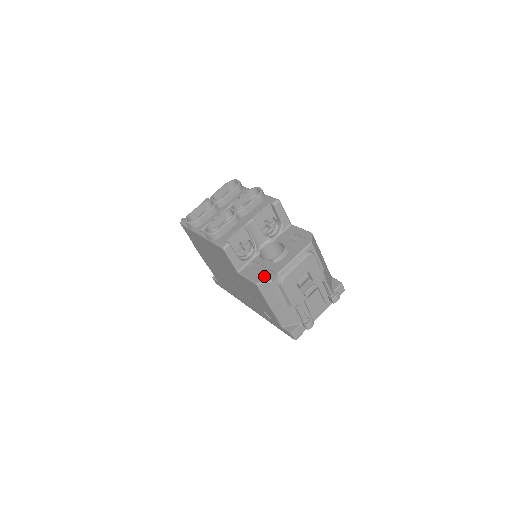
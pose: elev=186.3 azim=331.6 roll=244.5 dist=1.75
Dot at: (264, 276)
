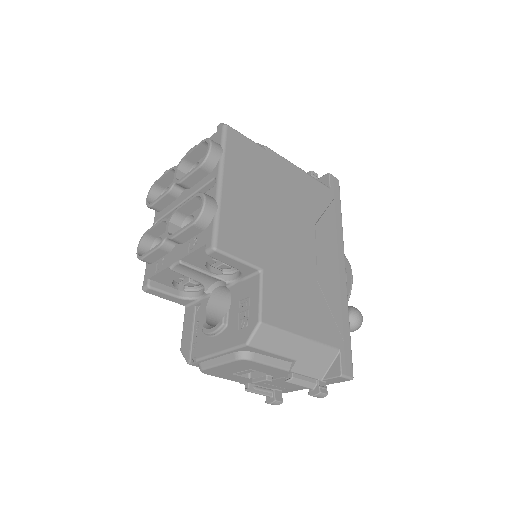
Dot at: (188, 347)
